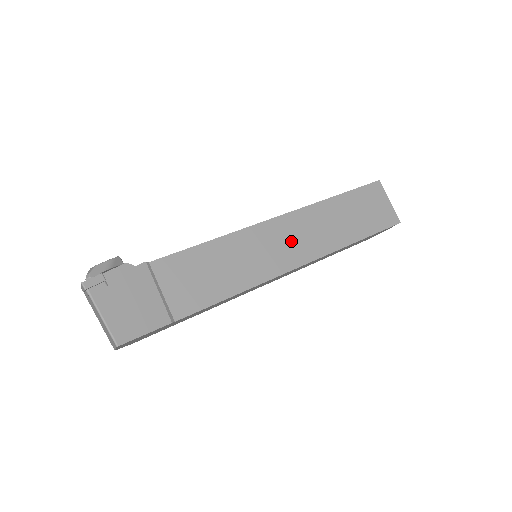
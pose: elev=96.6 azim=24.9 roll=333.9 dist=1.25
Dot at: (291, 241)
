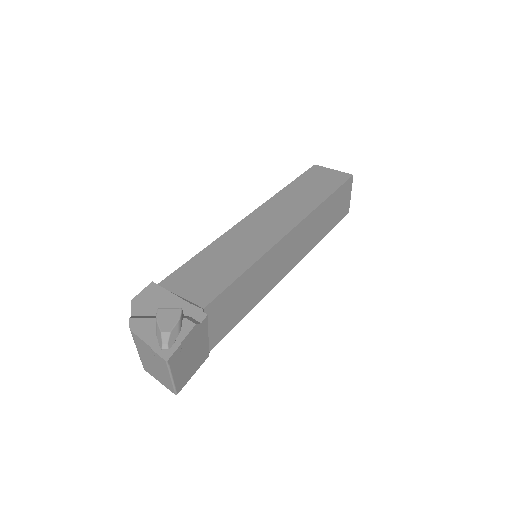
Dot at: (291, 252)
